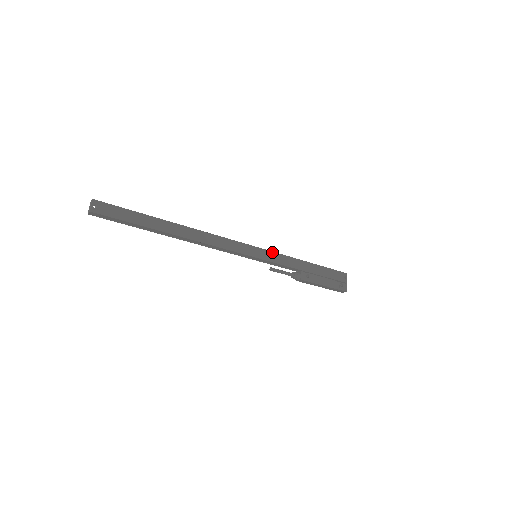
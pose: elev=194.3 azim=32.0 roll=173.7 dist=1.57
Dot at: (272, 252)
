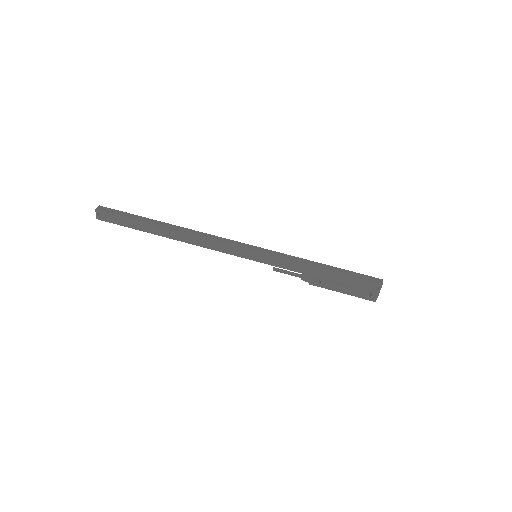
Dot at: (273, 256)
